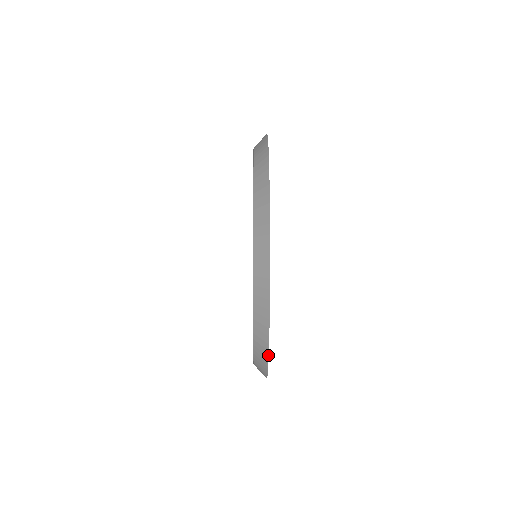
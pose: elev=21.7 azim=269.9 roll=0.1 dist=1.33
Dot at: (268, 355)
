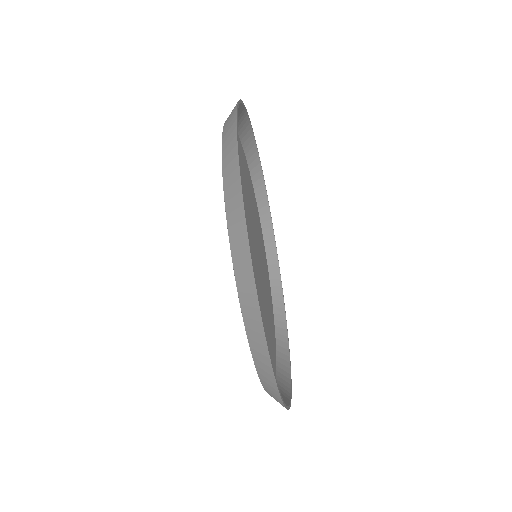
Dot at: (280, 396)
